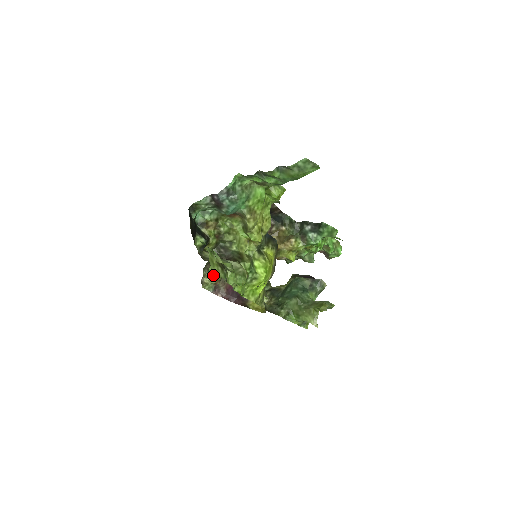
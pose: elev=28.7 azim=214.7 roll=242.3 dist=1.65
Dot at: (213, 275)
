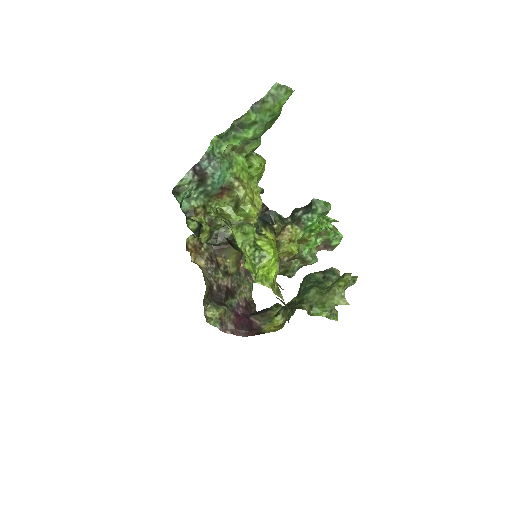
Dot at: (215, 308)
